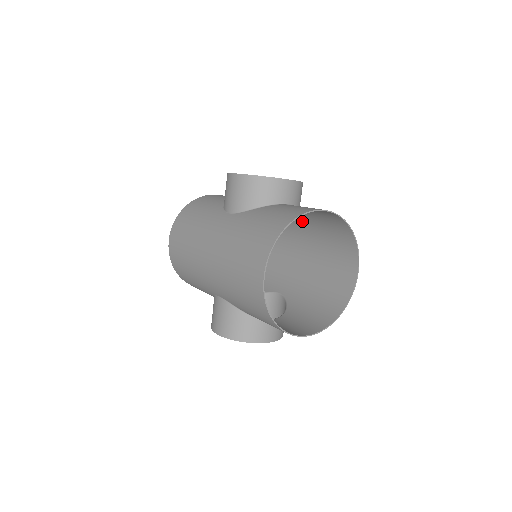
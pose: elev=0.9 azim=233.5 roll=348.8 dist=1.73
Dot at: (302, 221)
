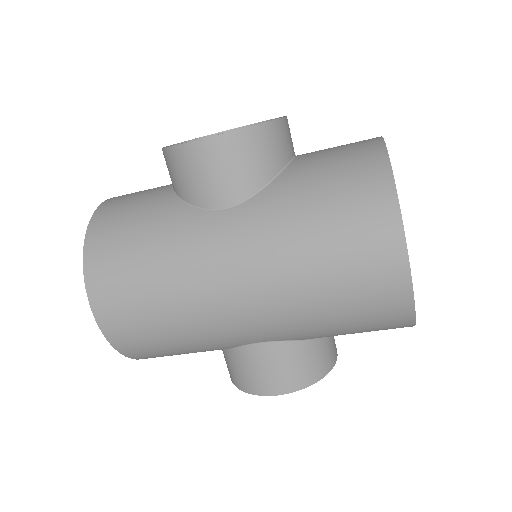
Dot at: occluded
